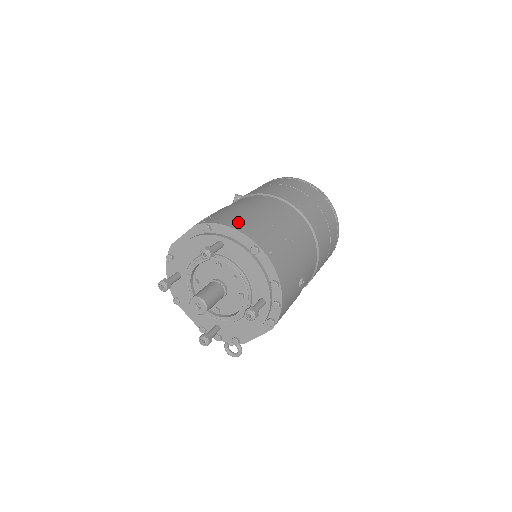
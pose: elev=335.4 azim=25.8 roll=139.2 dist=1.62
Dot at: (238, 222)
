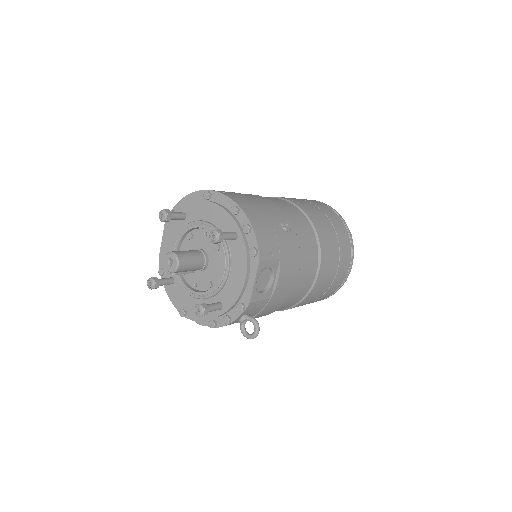
Dot at: occluded
